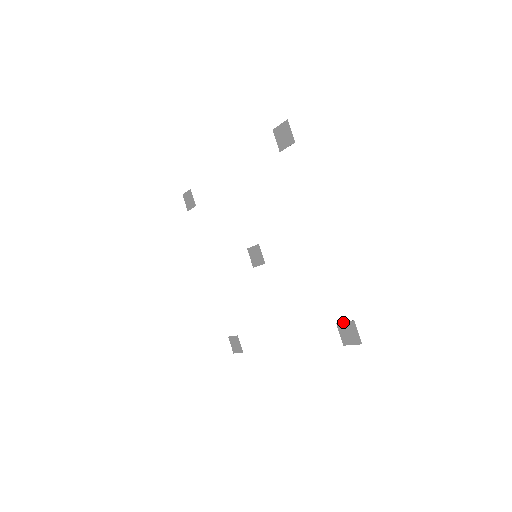
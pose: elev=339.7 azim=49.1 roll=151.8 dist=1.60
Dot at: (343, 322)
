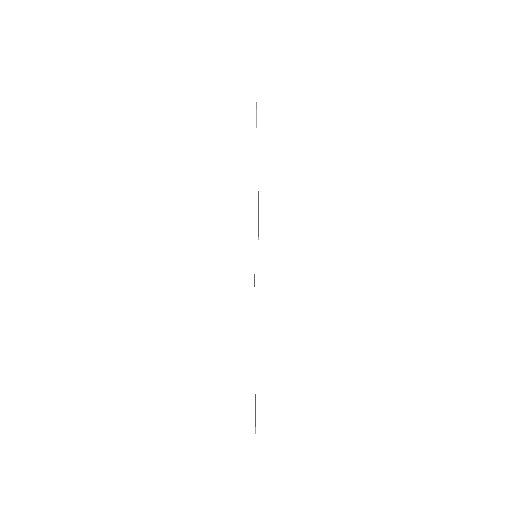
Dot at: occluded
